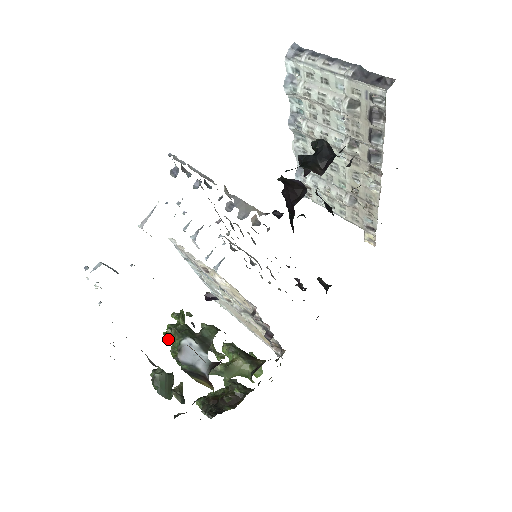
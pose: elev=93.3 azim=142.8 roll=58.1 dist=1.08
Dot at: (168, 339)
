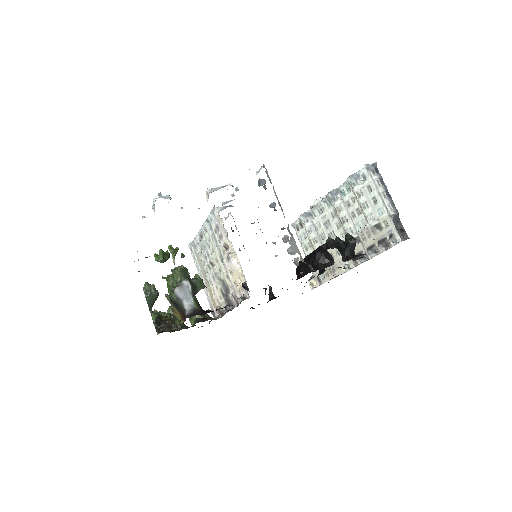
Dot at: (156, 260)
